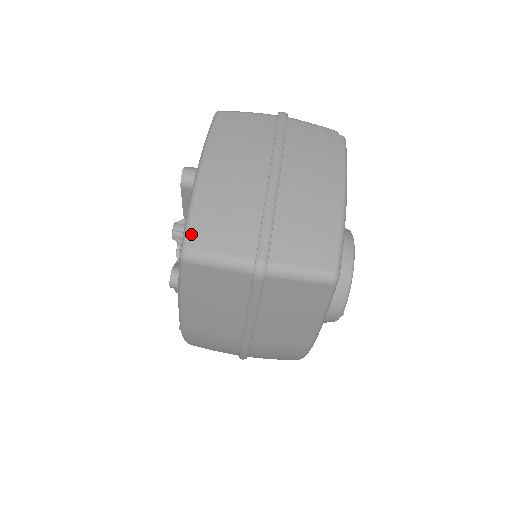
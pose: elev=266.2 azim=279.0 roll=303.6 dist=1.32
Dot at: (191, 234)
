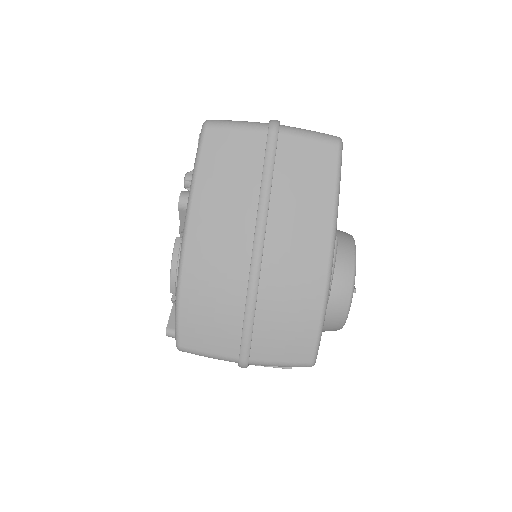
Dot at: occluded
